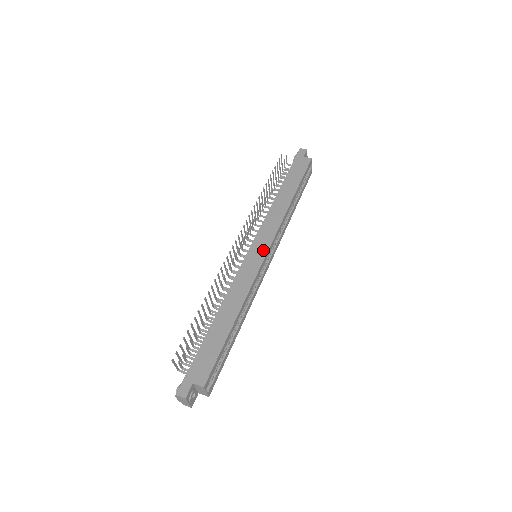
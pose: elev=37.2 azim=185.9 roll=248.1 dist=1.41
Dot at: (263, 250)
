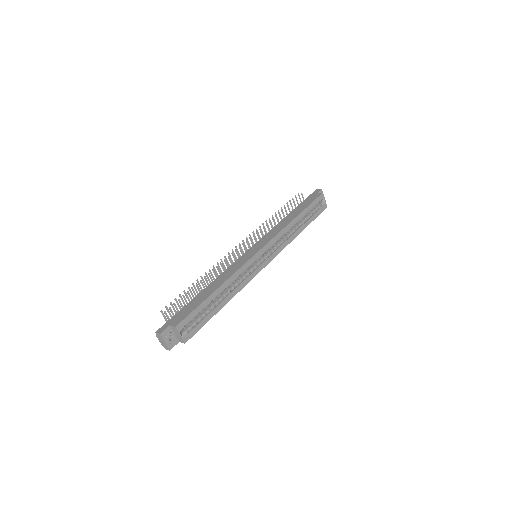
Dot at: (258, 248)
